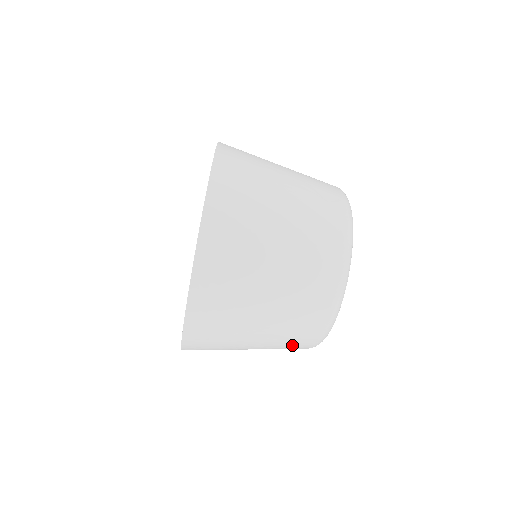
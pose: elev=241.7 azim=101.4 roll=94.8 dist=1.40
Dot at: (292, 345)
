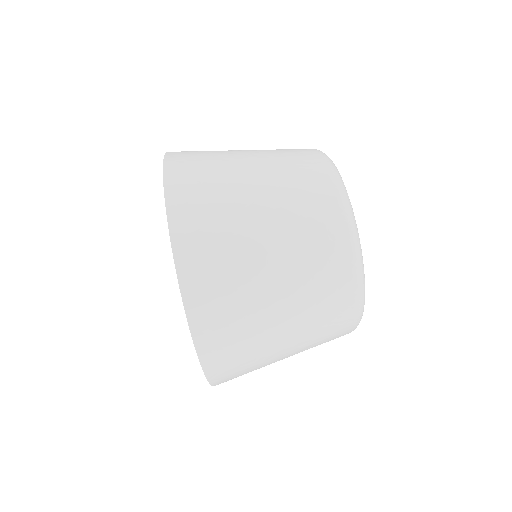
Dot at: (327, 283)
